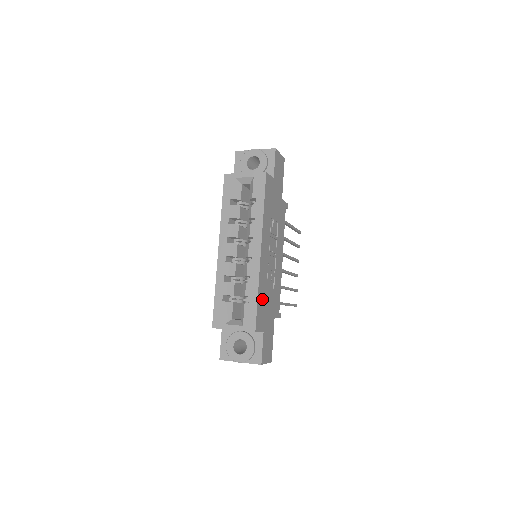
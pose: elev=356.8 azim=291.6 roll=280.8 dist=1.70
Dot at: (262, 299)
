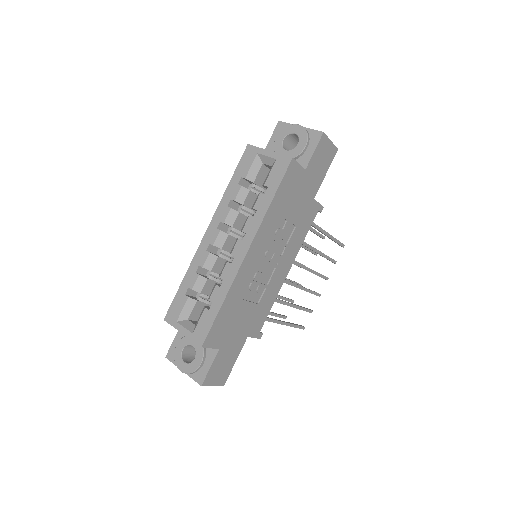
Dot at: (229, 311)
